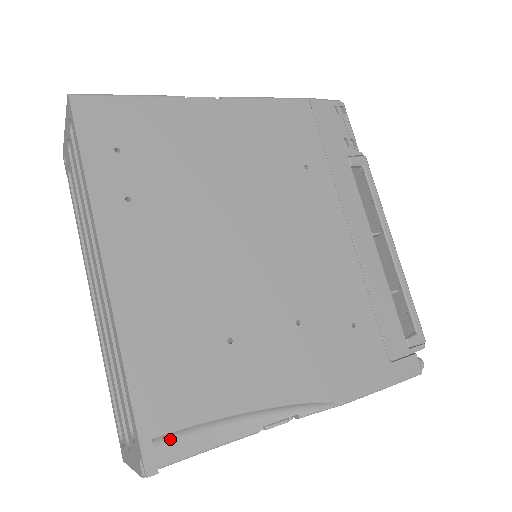
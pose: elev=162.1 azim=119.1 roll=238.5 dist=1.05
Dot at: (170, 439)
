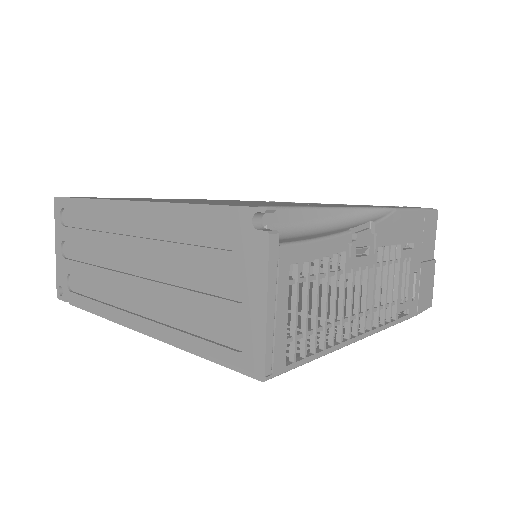
Dot at: occluded
